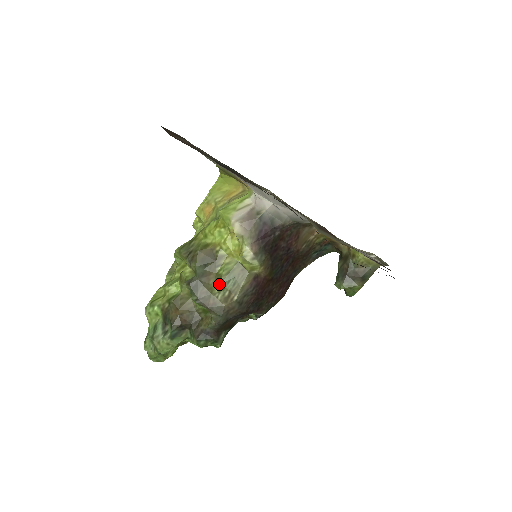
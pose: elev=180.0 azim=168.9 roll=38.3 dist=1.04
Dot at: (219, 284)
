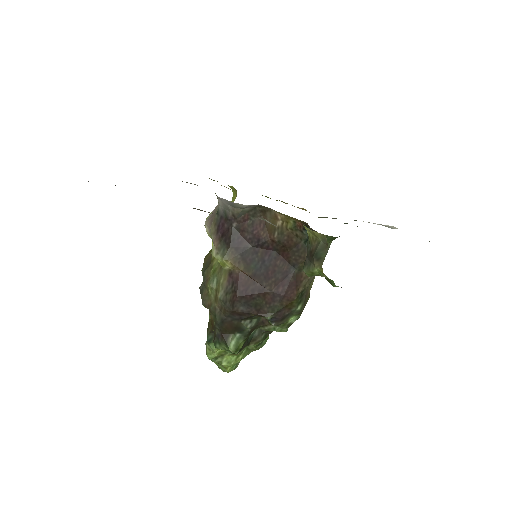
Dot at: (208, 284)
